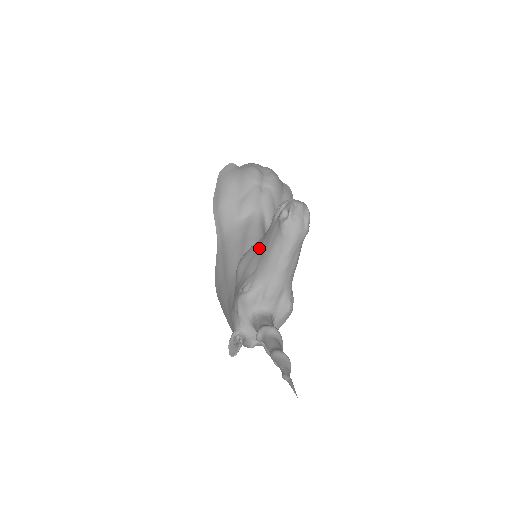
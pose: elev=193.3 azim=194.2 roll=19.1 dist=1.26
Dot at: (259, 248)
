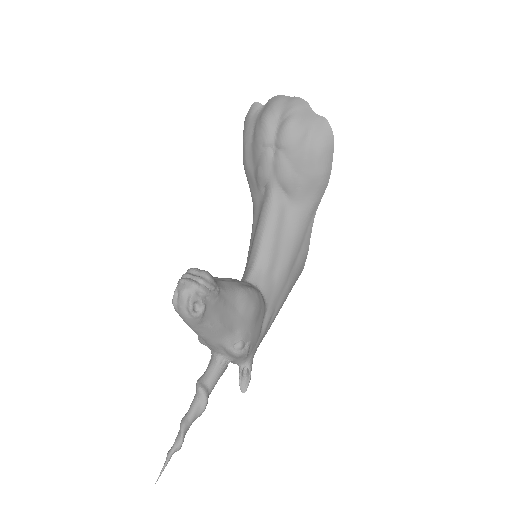
Dot at: occluded
